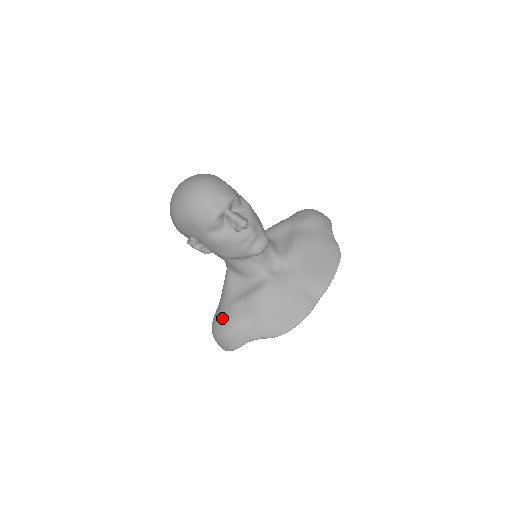
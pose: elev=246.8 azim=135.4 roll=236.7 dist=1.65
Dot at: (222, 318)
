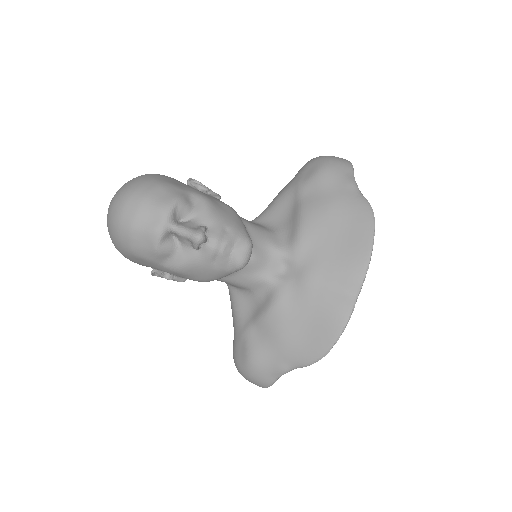
Dot at: (238, 352)
